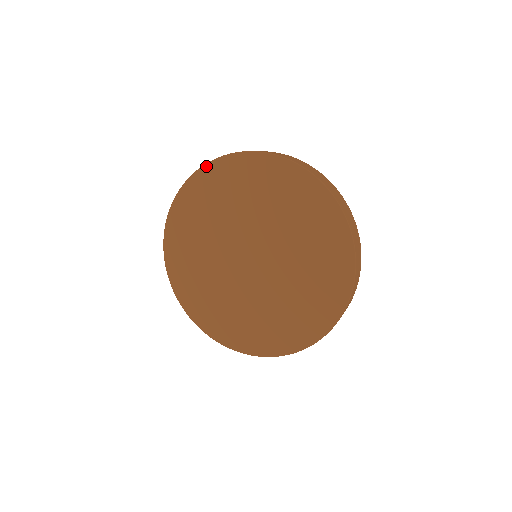
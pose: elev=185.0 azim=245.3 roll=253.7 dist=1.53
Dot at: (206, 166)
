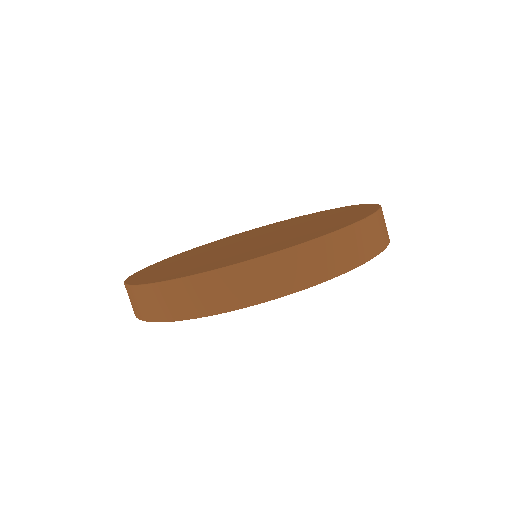
Dot at: (240, 233)
